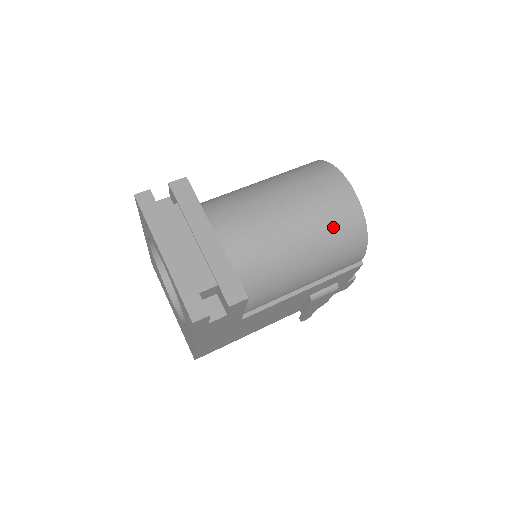
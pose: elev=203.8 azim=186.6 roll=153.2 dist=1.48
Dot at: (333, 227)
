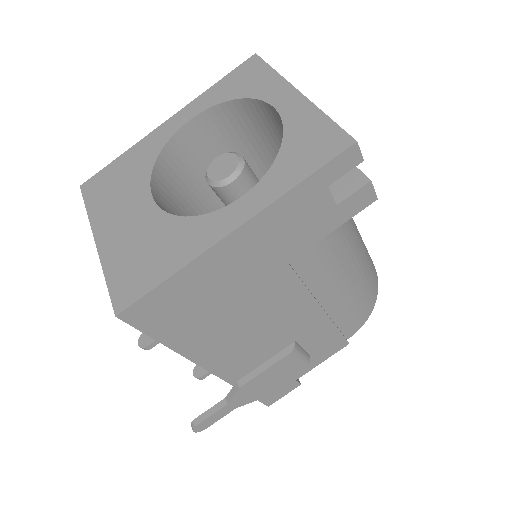
Dot at: (369, 262)
